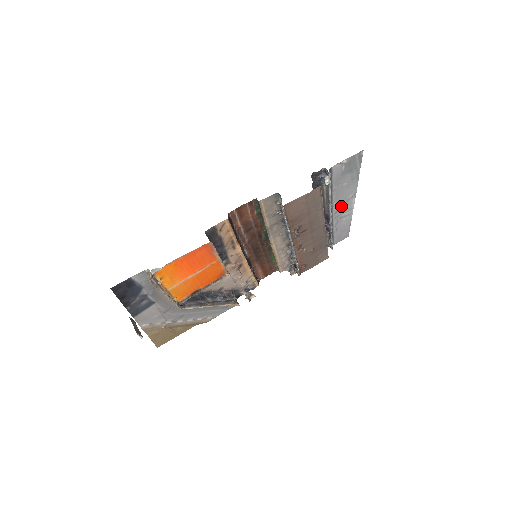
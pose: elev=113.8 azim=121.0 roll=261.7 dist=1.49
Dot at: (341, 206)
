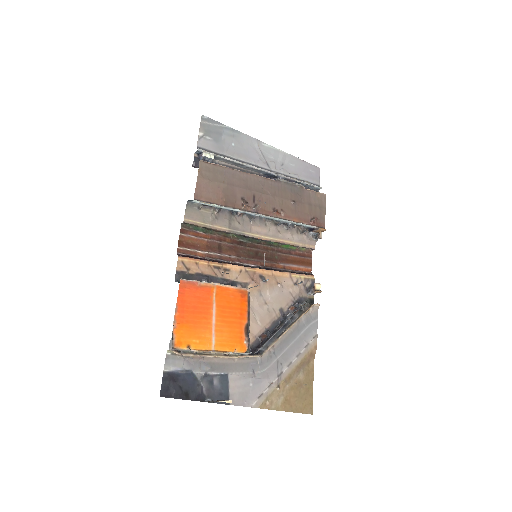
Dot at: (263, 158)
